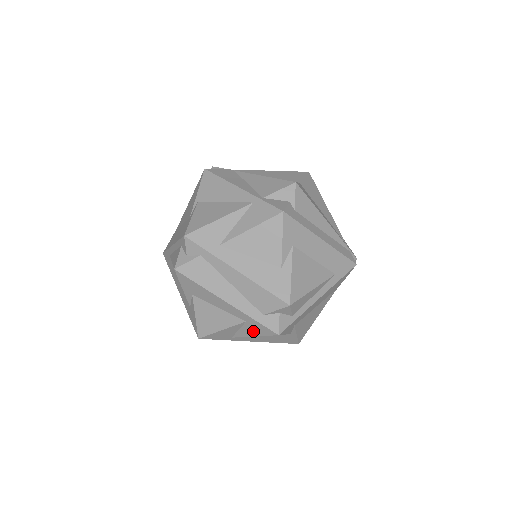
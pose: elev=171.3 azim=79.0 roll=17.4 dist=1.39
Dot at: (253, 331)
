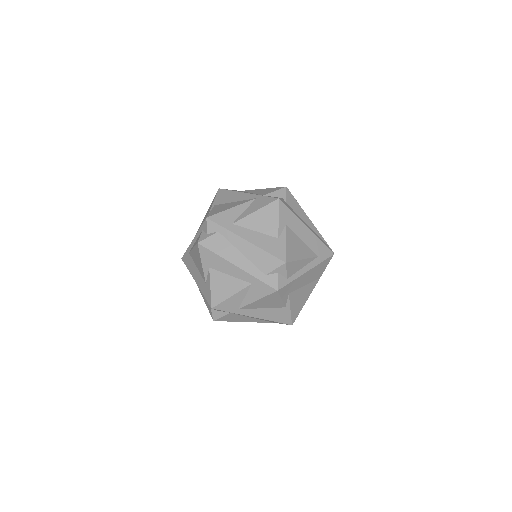
Dot at: (257, 294)
